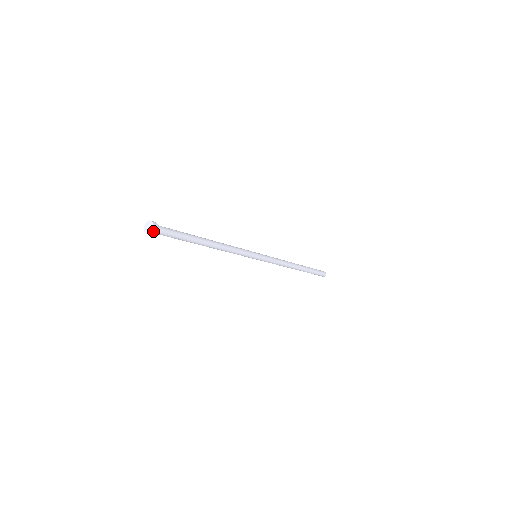
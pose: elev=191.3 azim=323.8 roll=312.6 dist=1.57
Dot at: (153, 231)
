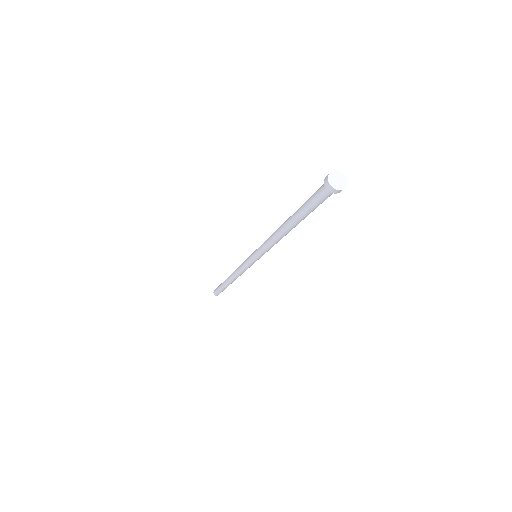
Dot at: (344, 188)
